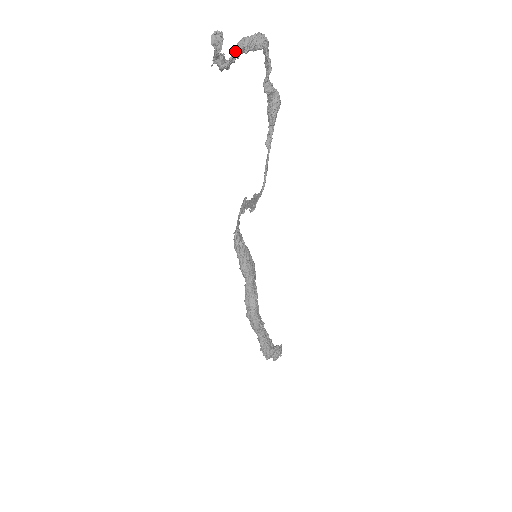
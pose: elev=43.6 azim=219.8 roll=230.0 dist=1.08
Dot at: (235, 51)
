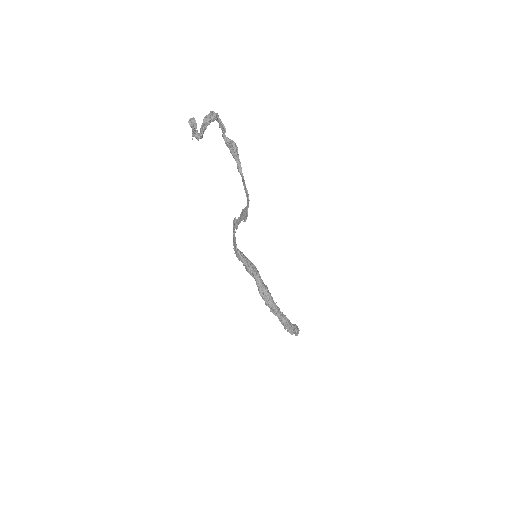
Dot at: (204, 125)
